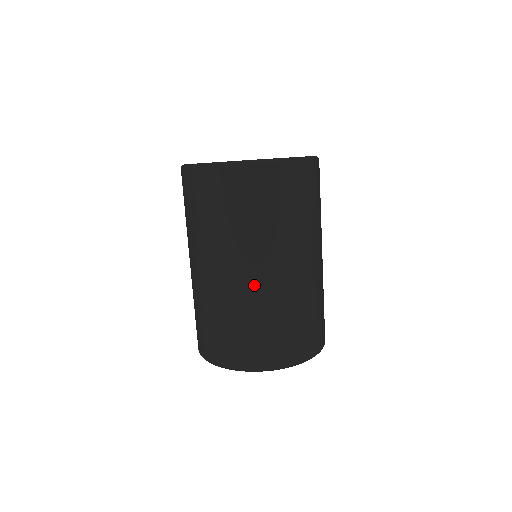
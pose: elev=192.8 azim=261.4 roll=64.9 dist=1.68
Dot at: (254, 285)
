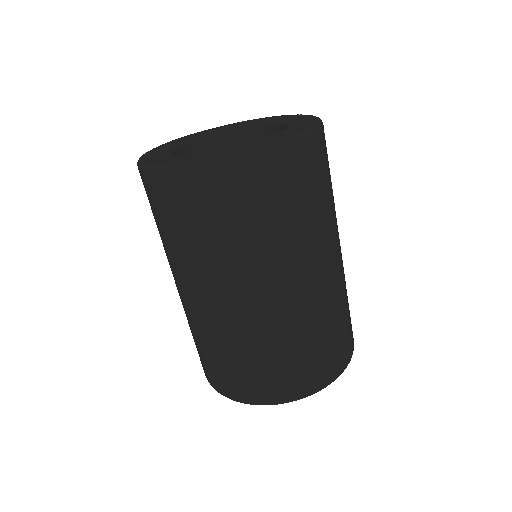
Dot at: (211, 314)
